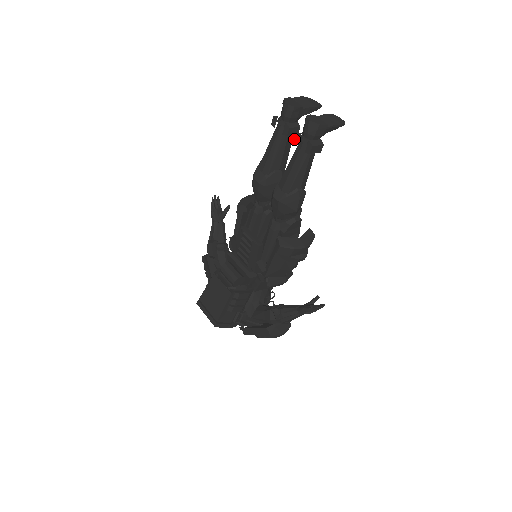
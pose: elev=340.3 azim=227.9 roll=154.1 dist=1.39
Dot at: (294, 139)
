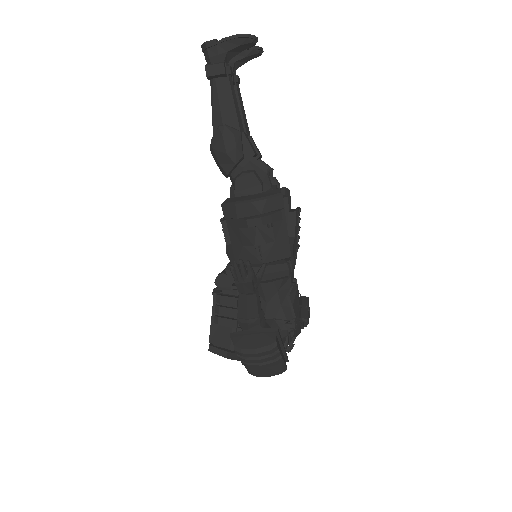
Dot at: occluded
